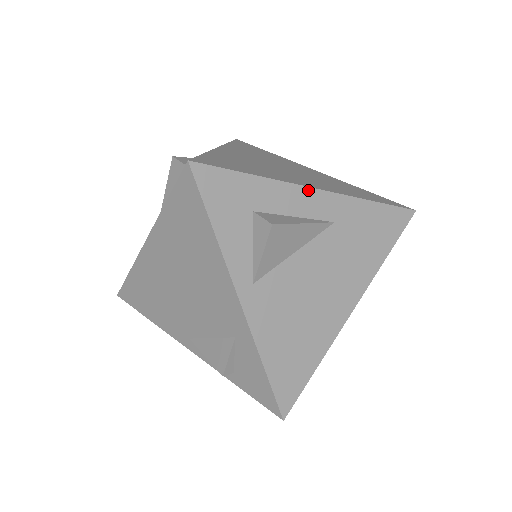
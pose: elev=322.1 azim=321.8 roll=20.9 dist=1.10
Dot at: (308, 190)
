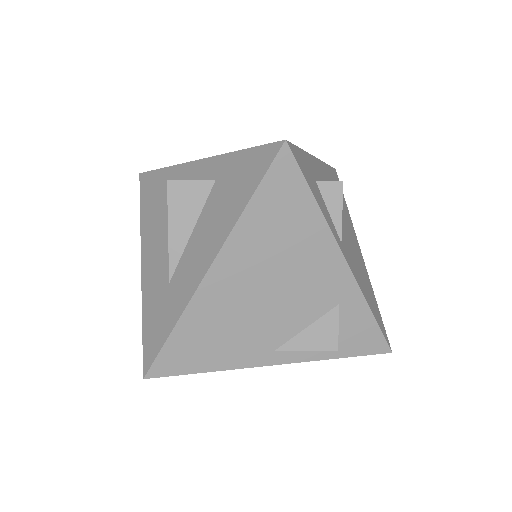
Dot at: (316, 159)
